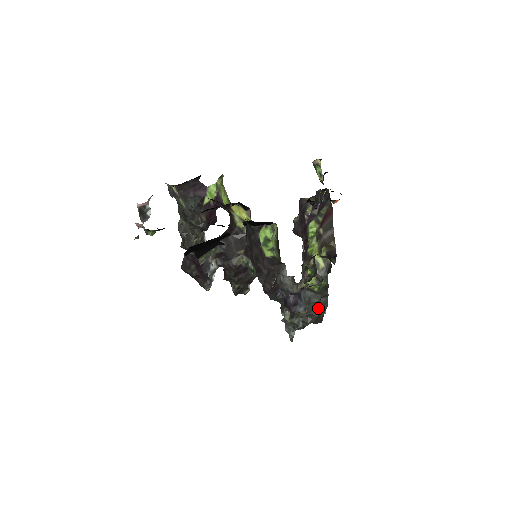
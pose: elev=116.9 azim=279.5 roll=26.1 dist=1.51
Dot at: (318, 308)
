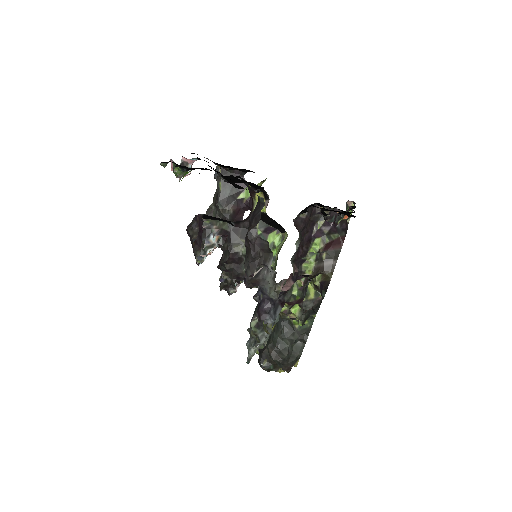
Dot at: (290, 349)
